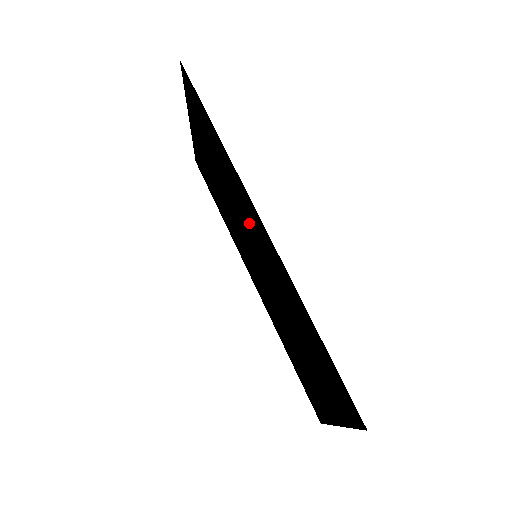
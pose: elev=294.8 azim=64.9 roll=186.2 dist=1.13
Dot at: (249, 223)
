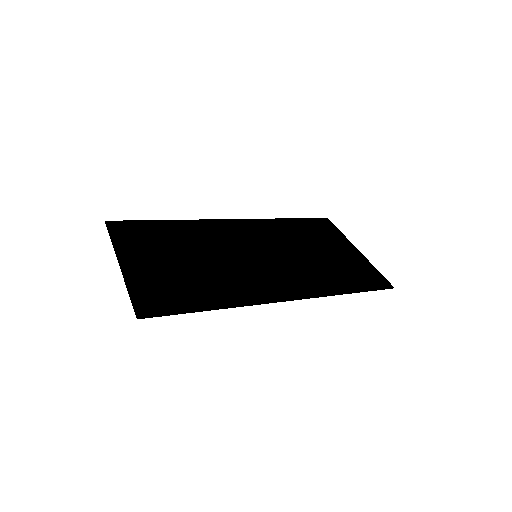
Dot at: (257, 279)
